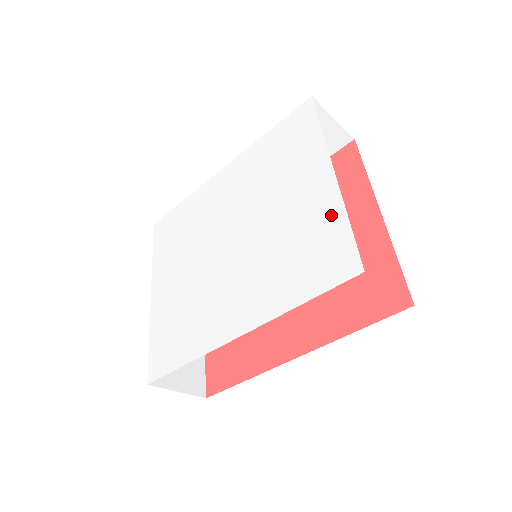
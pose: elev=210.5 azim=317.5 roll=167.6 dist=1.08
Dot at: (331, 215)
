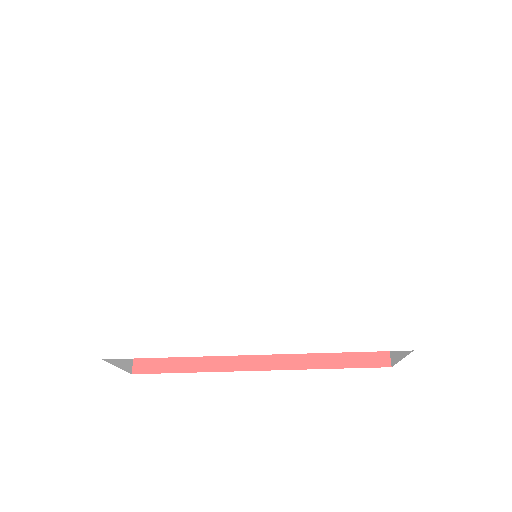
Dot at: (387, 278)
